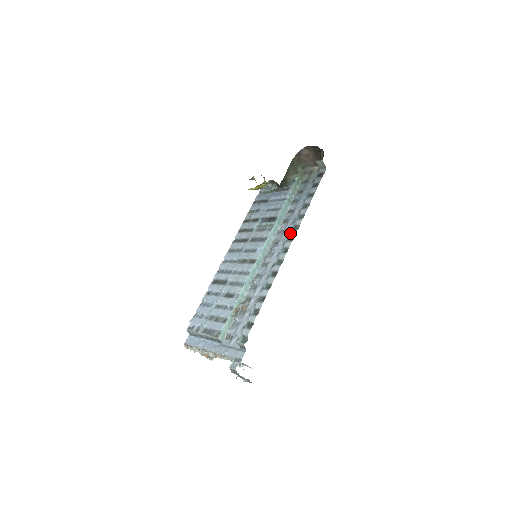
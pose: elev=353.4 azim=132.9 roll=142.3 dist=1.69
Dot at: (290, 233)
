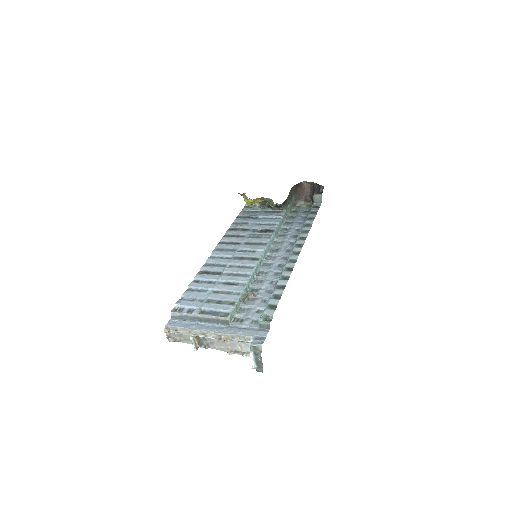
Dot at: (297, 241)
